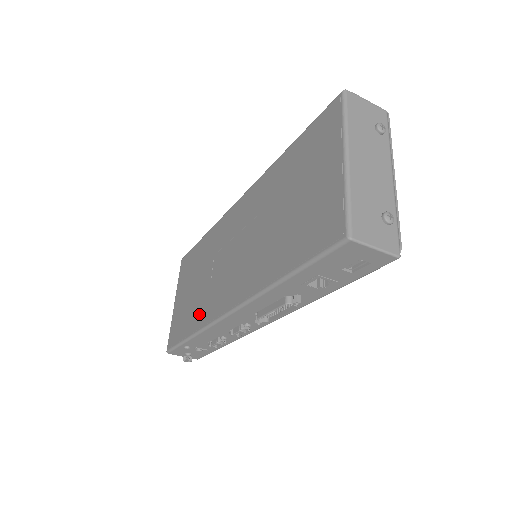
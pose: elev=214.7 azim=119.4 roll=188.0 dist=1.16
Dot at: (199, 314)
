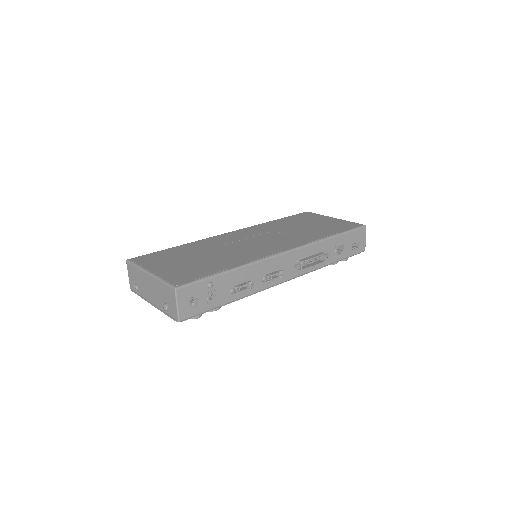
Dot at: (236, 260)
